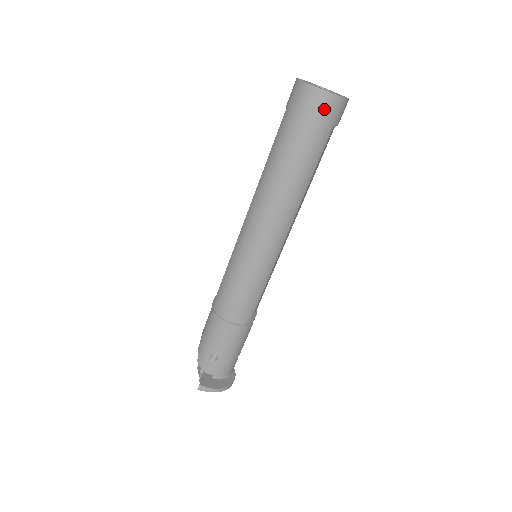
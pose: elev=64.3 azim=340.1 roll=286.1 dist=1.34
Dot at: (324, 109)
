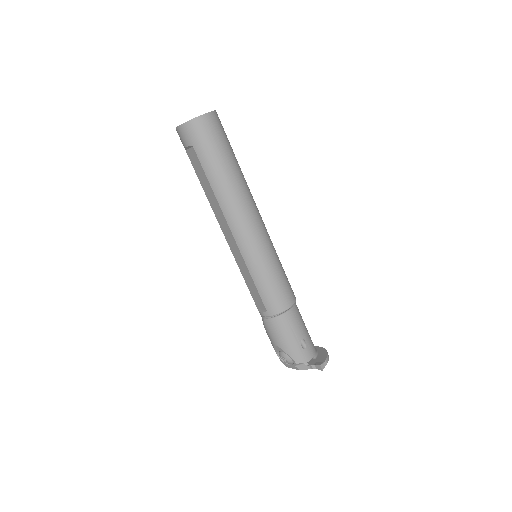
Dot at: (217, 124)
